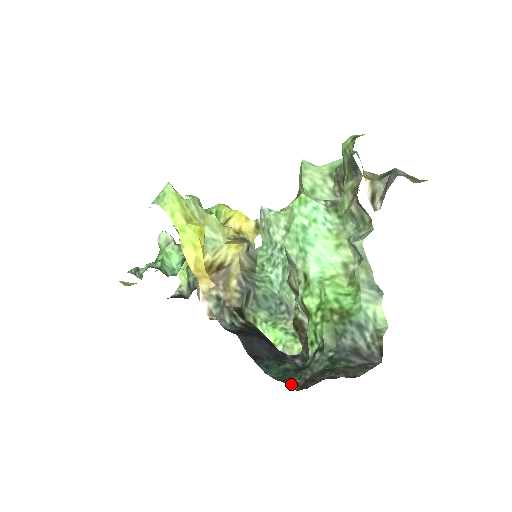
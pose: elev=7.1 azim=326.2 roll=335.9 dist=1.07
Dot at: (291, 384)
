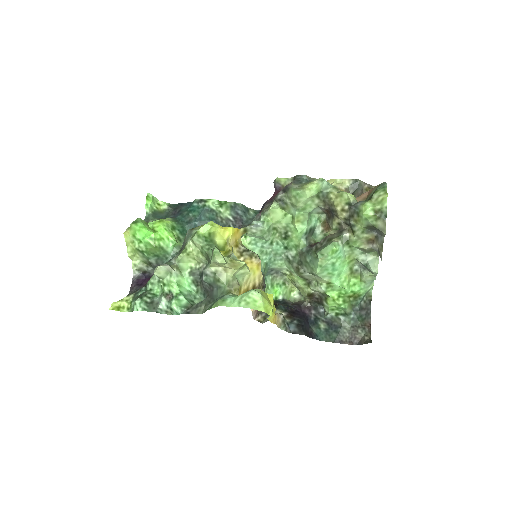
Dot at: (342, 342)
